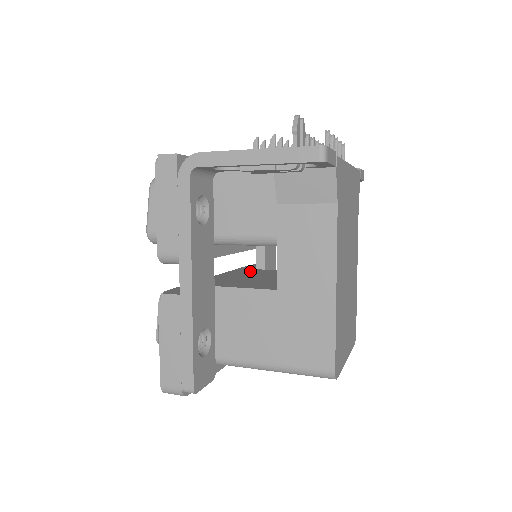
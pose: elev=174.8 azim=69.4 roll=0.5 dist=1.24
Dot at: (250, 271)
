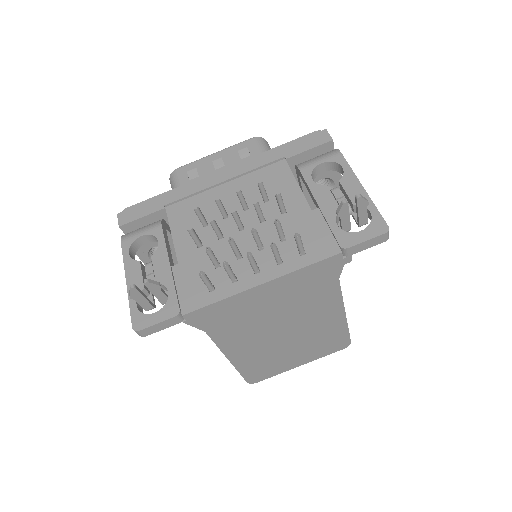
Dot at: occluded
